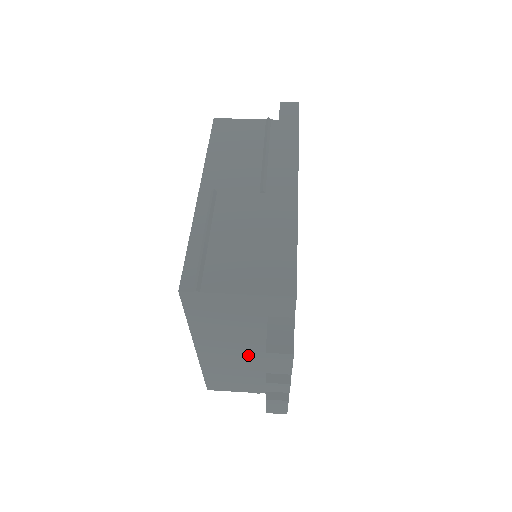
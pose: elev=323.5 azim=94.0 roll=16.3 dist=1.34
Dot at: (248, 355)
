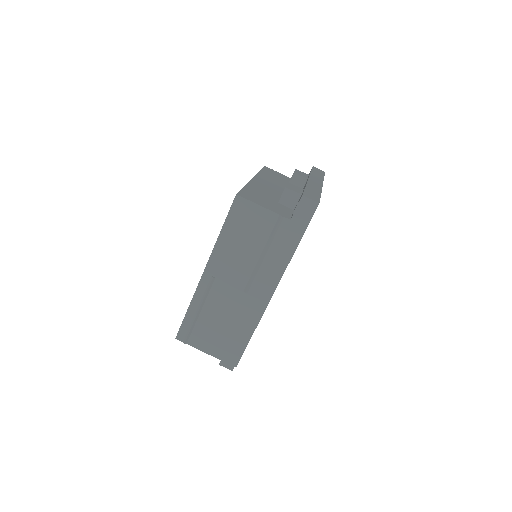
Dot at: occluded
